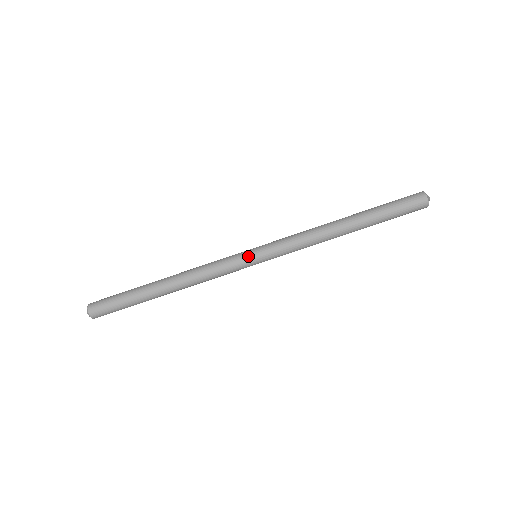
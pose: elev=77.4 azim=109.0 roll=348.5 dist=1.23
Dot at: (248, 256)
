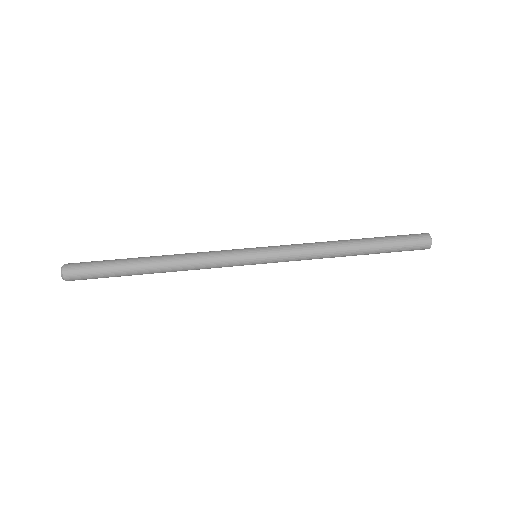
Dot at: occluded
